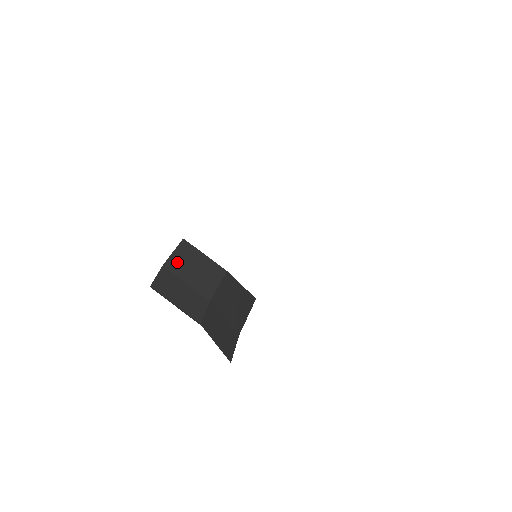
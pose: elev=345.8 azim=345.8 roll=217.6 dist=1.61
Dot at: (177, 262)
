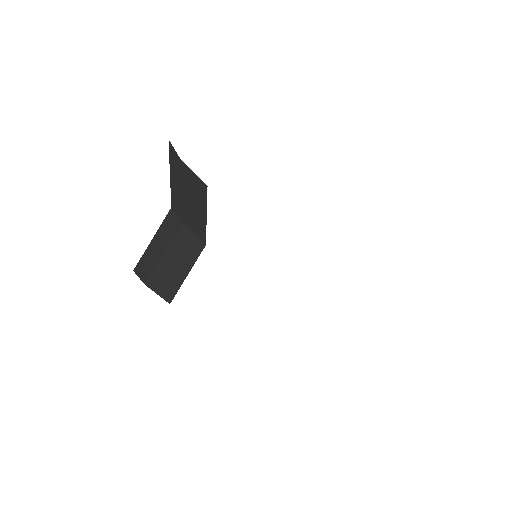
Dot at: (190, 179)
